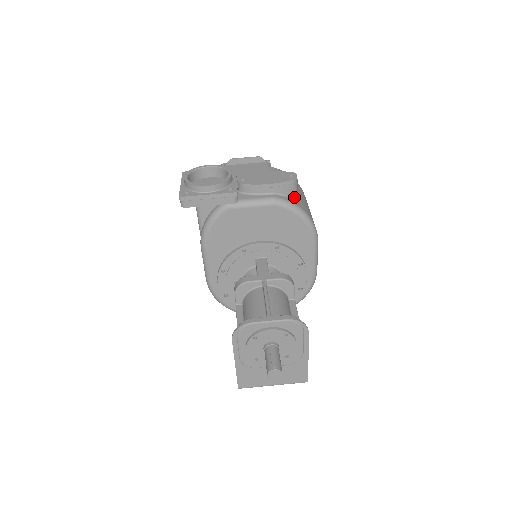
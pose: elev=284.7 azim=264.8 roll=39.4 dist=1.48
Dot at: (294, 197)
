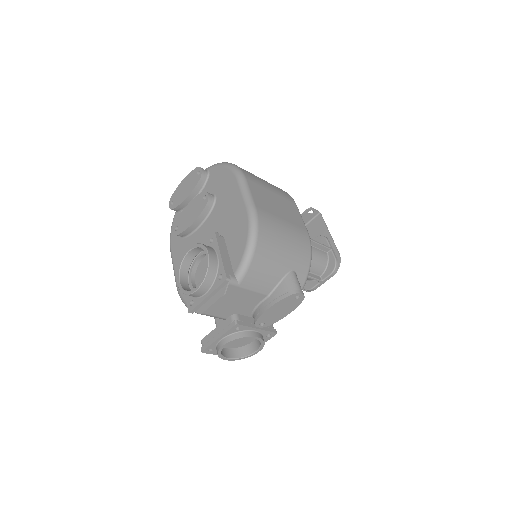
Dot at: occluded
